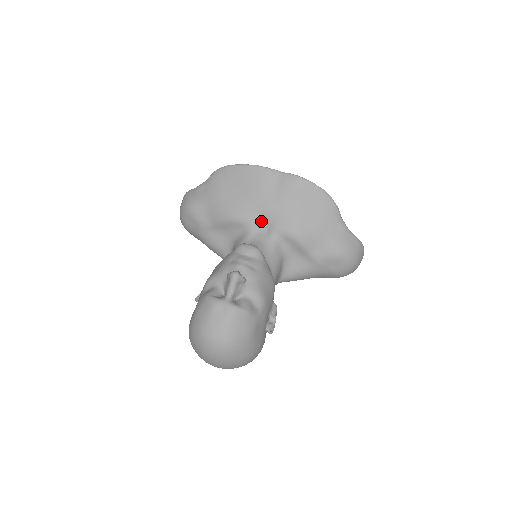
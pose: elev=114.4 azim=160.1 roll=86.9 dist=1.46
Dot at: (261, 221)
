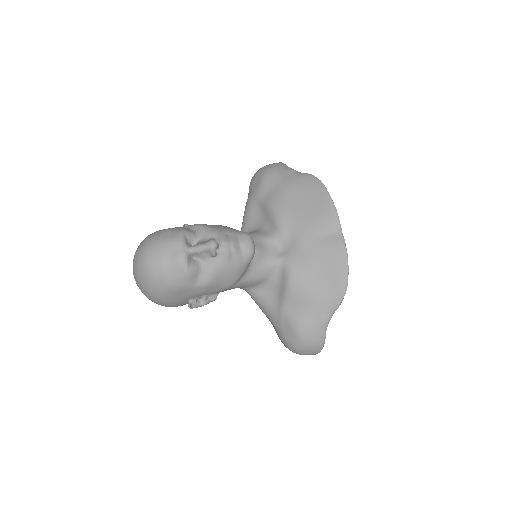
Dot at: (287, 242)
